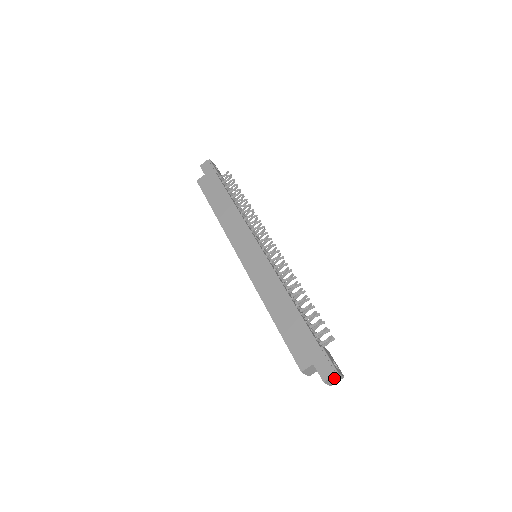
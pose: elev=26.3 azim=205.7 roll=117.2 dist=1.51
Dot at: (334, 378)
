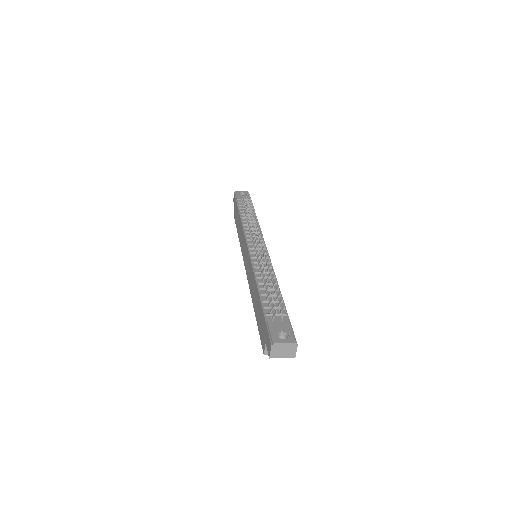
Dot at: (280, 350)
